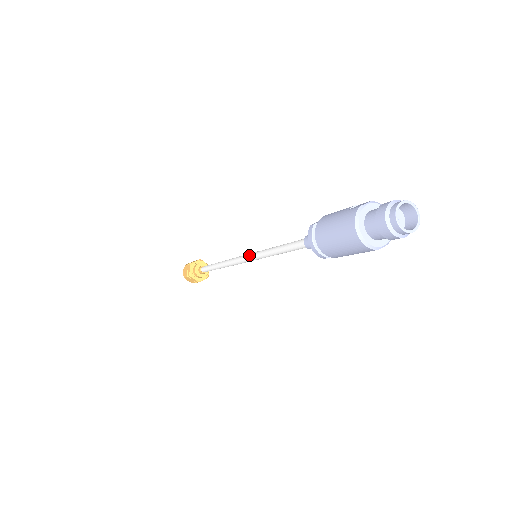
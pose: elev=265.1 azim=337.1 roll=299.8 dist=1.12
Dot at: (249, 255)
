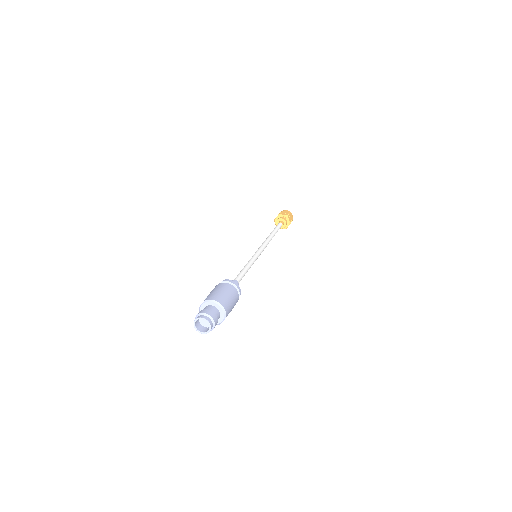
Dot at: occluded
